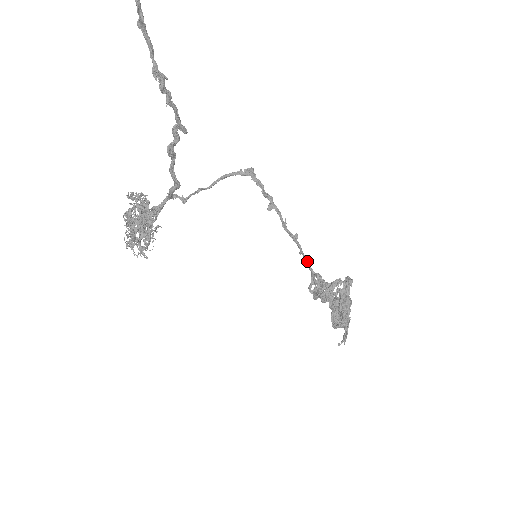
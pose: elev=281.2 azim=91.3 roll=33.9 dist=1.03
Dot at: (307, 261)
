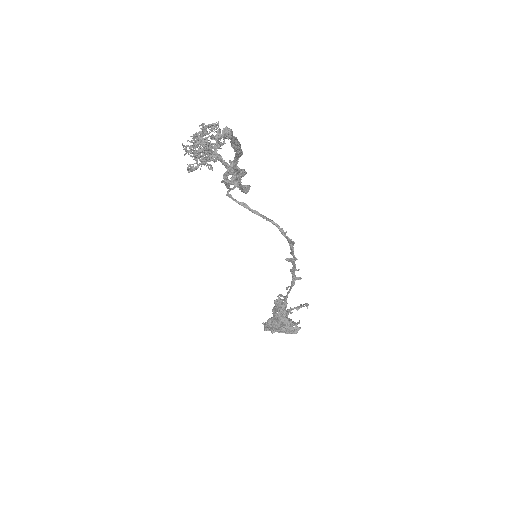
Dot at: (289, 292)
